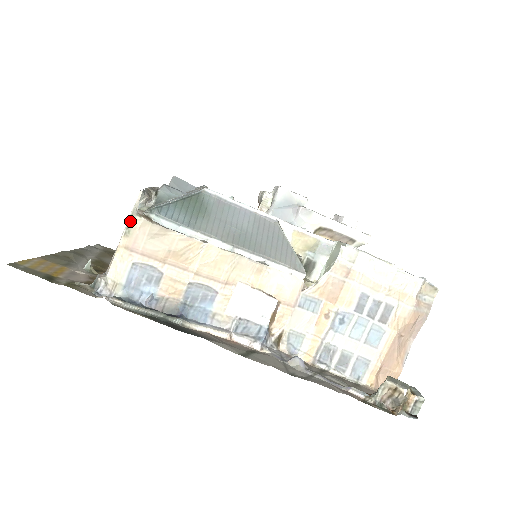
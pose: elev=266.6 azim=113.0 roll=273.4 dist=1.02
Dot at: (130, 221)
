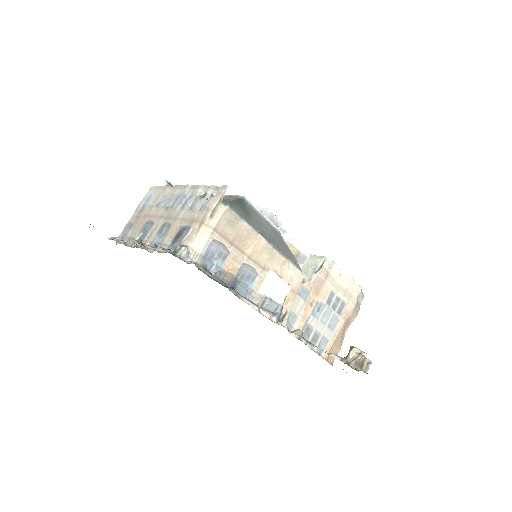
Dot at: (216, 207)
